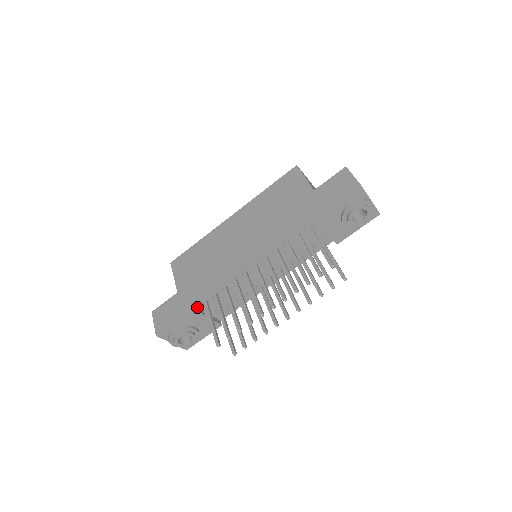
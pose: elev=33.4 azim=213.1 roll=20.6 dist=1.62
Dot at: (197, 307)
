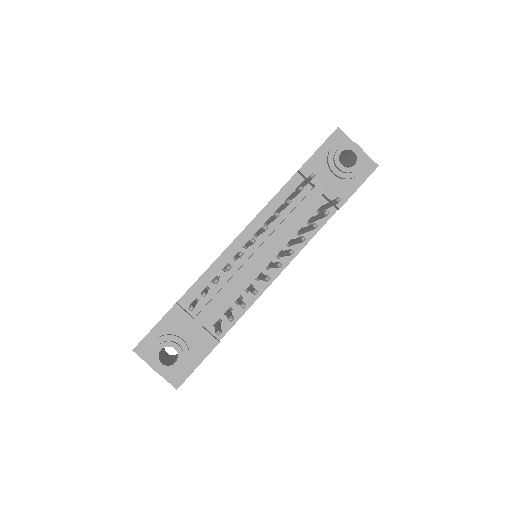
Dot at: (184, 309)
